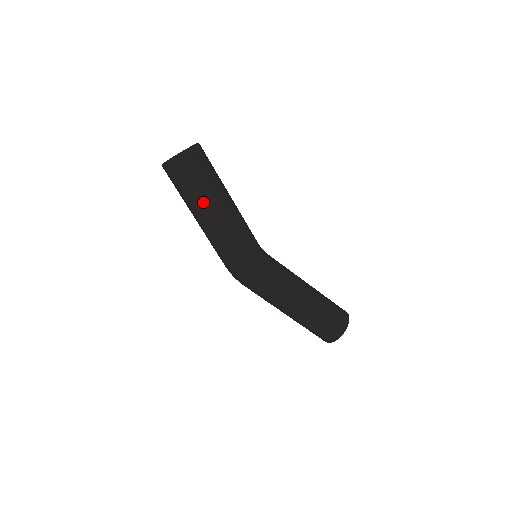
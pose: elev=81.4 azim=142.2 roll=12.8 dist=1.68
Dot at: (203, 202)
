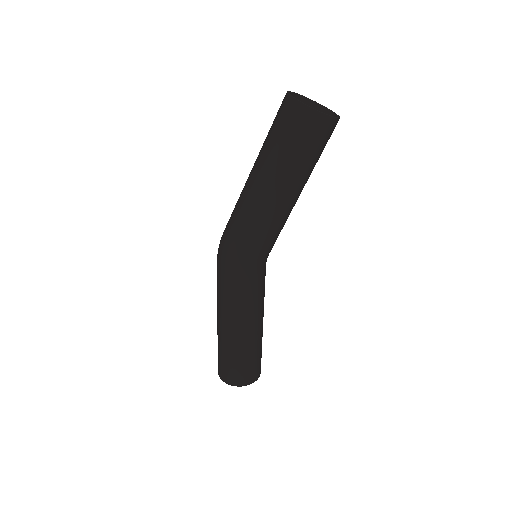
Dot at: (279, 170)
